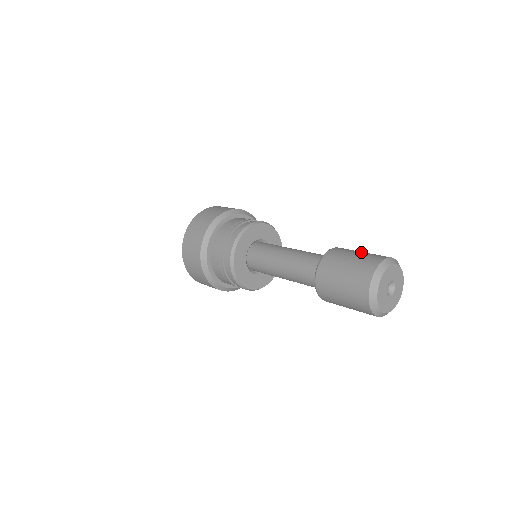
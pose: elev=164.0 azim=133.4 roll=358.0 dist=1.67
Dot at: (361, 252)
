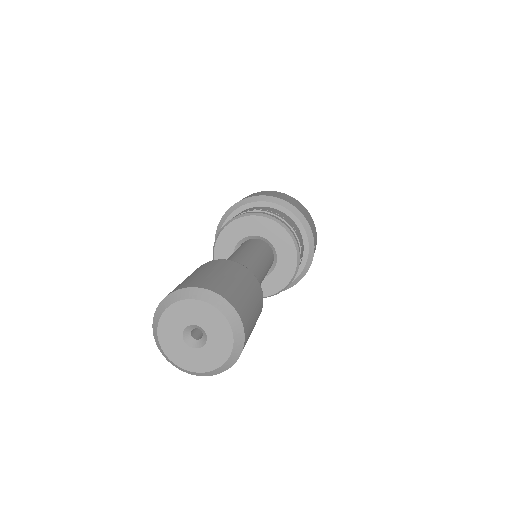
Dot at: (208, 271)
